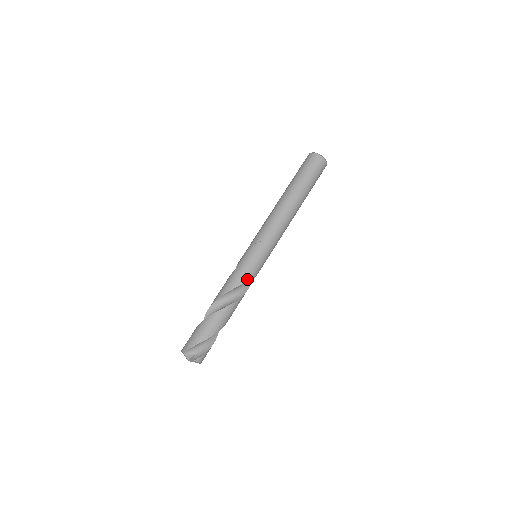
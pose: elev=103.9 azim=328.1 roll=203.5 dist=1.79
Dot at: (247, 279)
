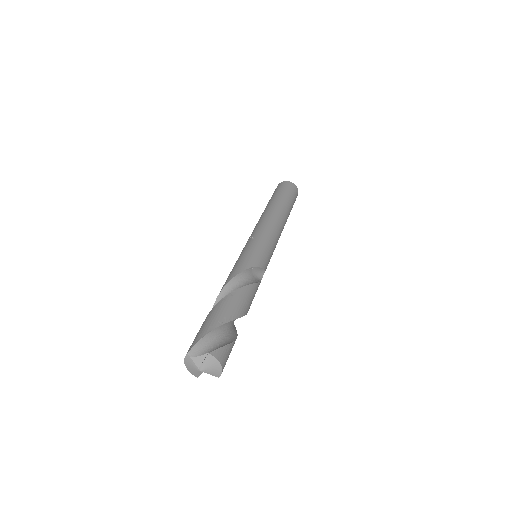
Dot at: (253, 264)
